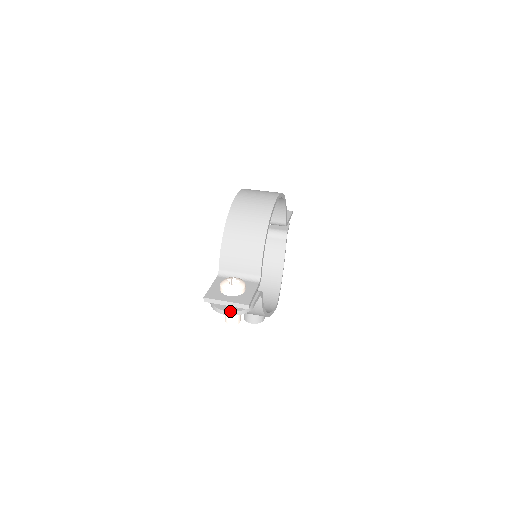
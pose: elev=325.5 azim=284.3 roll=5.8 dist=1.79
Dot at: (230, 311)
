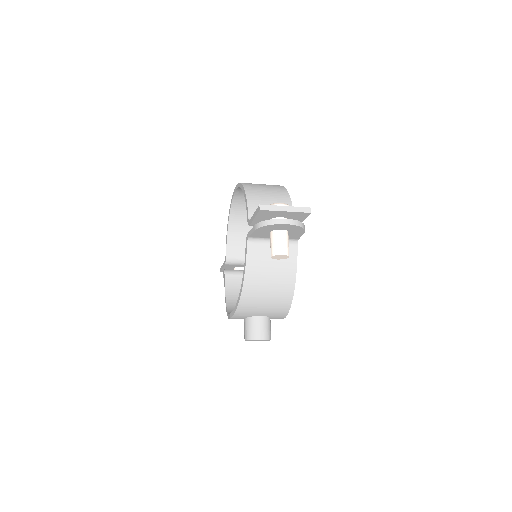
Dot at: (290, 219)
